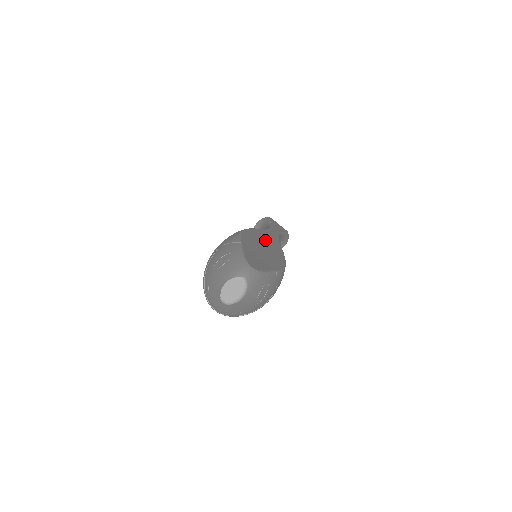
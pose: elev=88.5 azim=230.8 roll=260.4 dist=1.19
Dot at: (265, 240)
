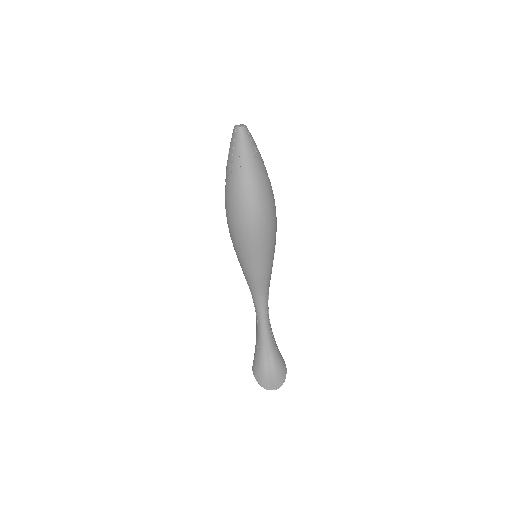
Dot at: occluded
